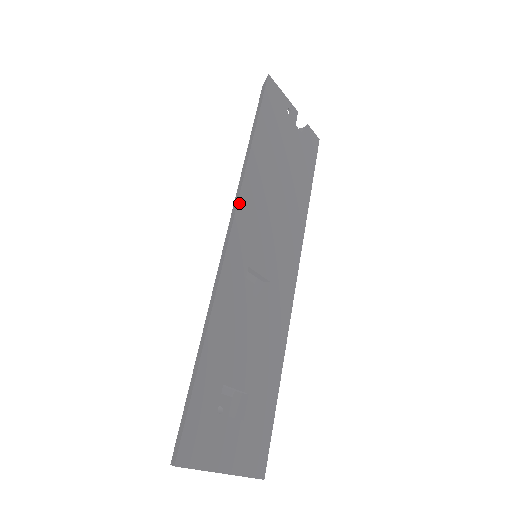
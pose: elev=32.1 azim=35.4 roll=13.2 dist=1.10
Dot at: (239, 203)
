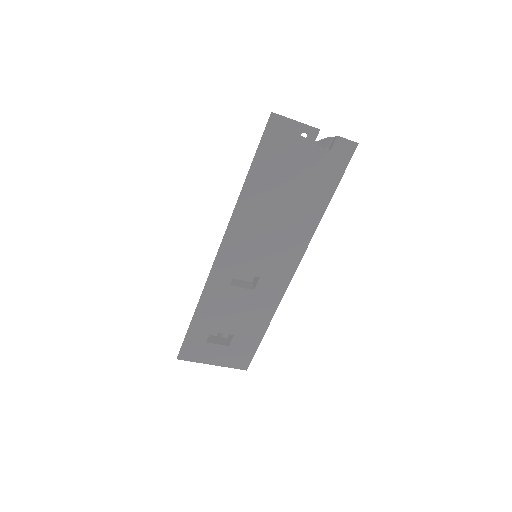
Dot at: (226, 234)
